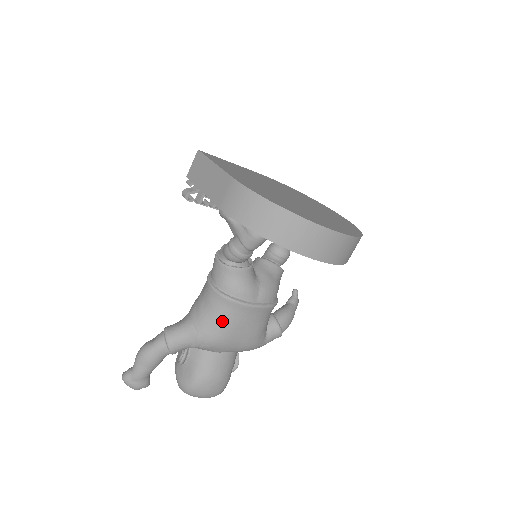
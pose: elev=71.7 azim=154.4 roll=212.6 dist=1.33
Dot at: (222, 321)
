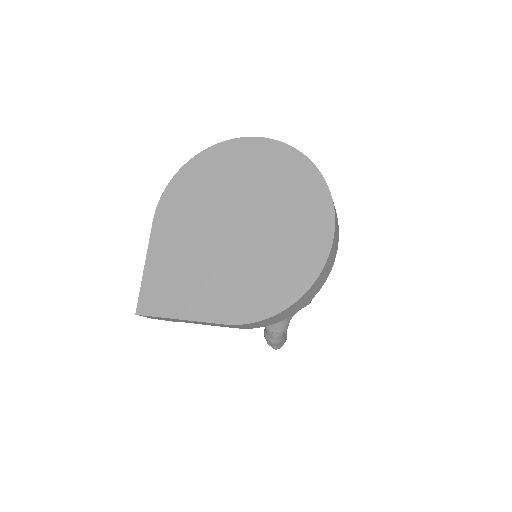
Dot at: occluded
